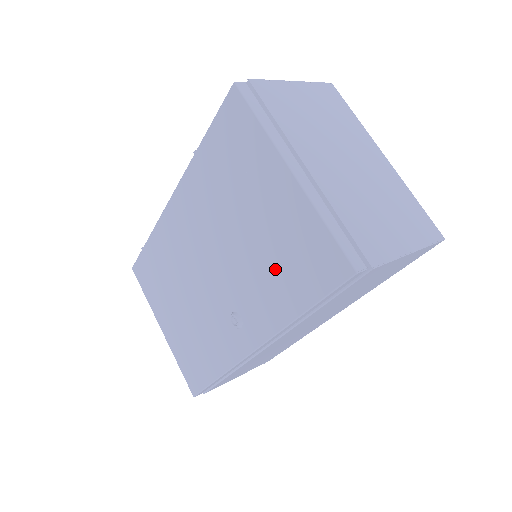
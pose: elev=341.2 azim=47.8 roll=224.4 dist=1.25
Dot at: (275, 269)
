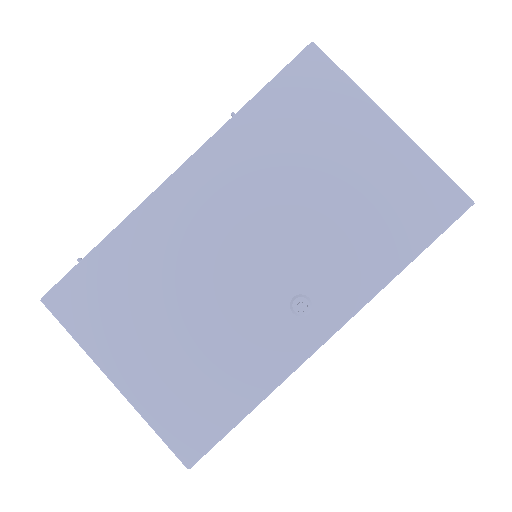
Dot at: (370, 223)
